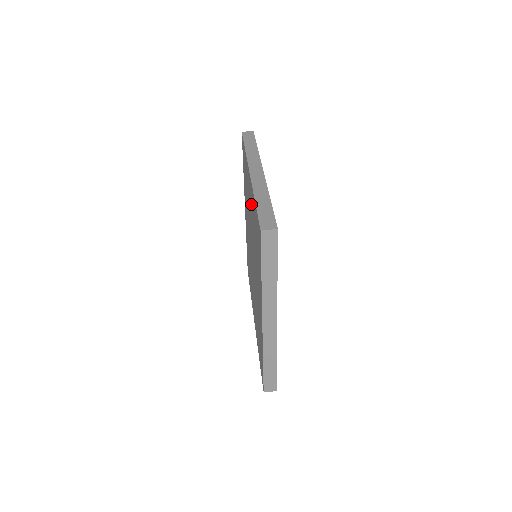
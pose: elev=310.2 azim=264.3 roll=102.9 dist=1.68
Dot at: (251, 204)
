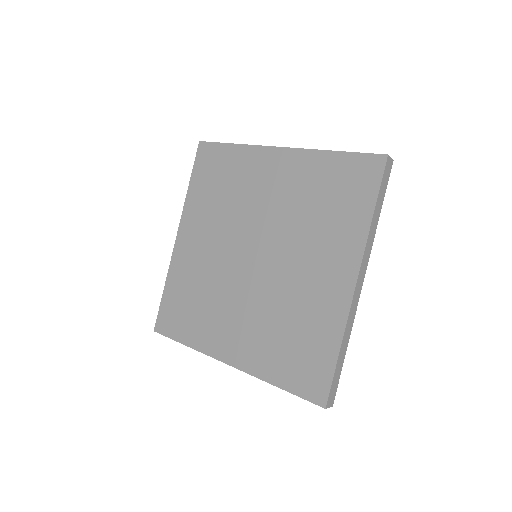
Dot at: (286, 178)
